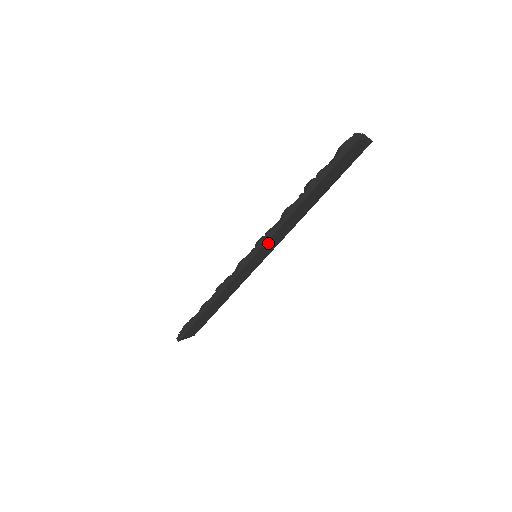
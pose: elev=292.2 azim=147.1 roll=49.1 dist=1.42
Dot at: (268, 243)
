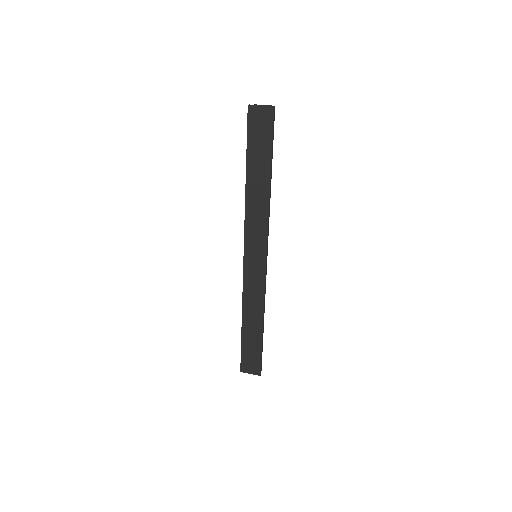
Dot at: (249, 234)
